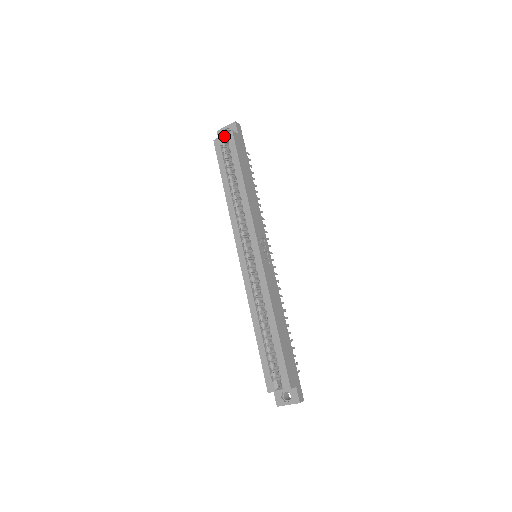
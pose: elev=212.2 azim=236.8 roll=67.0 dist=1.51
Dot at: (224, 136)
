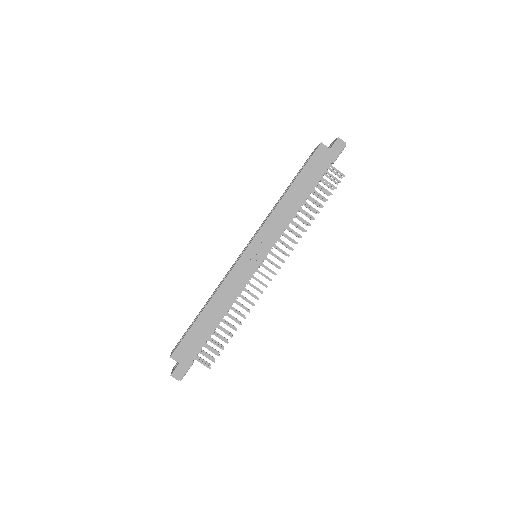
Dot at: occluded
